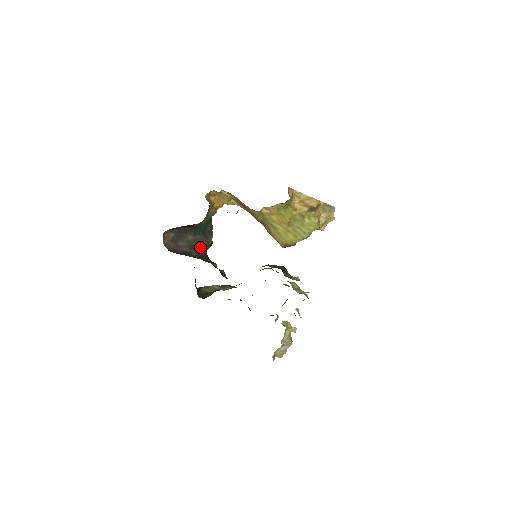
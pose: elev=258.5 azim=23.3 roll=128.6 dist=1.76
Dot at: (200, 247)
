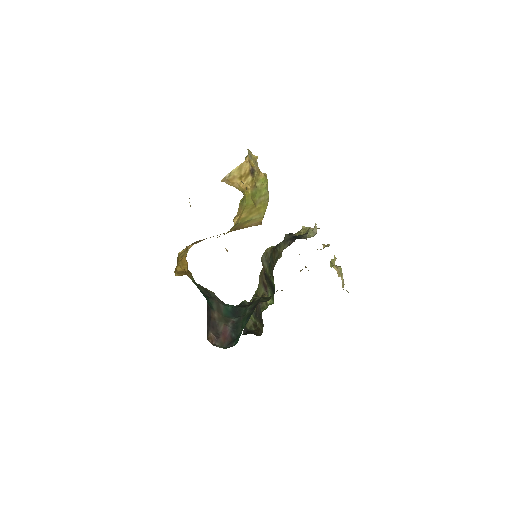
Dot at: (225, 309)
